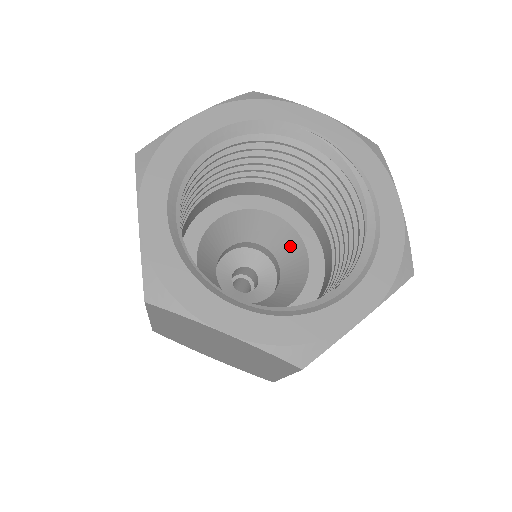
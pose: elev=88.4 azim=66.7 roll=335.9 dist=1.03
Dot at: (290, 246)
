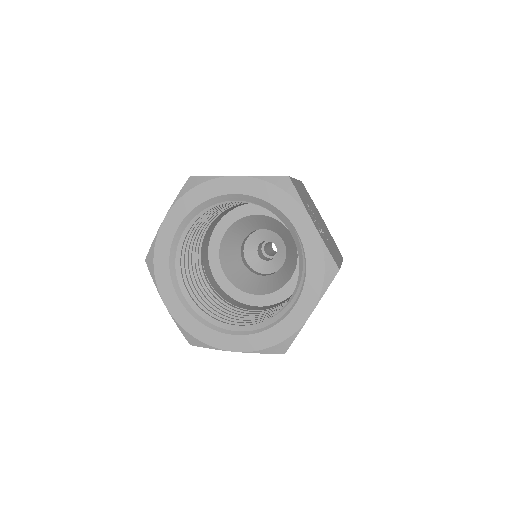
Dot at: (292, 260)
